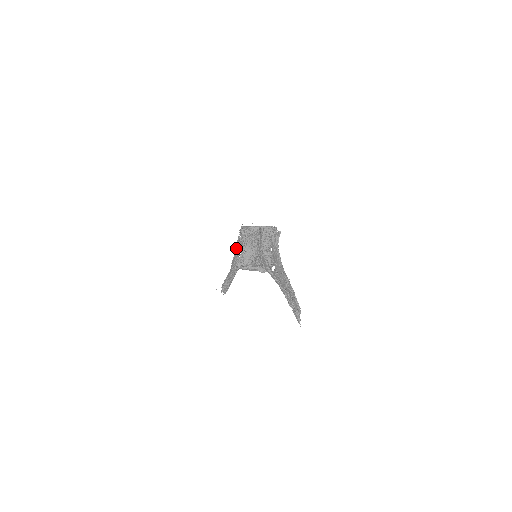
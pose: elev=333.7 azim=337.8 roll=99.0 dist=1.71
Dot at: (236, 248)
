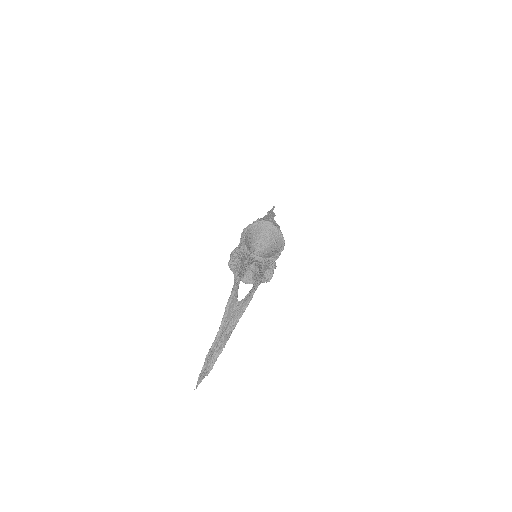
Dot at: occluded
